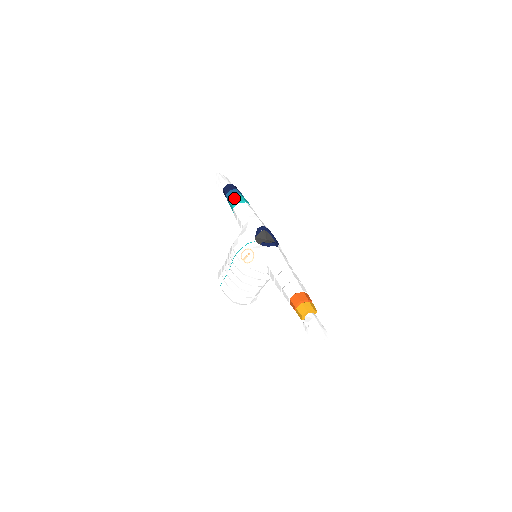
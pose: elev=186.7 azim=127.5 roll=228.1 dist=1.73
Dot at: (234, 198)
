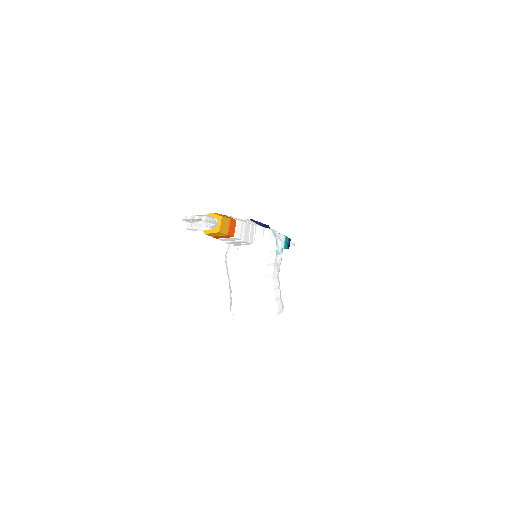
Dot at: occluded
